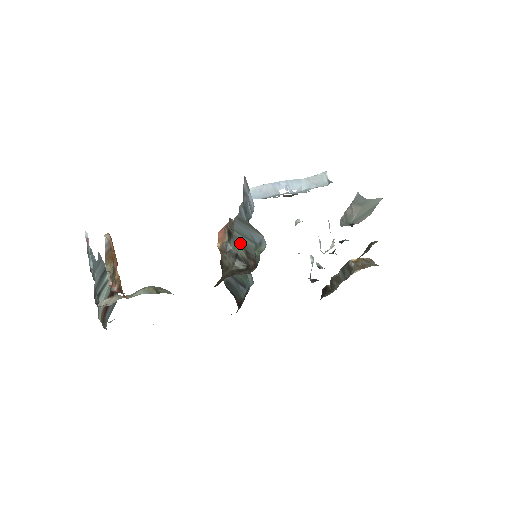
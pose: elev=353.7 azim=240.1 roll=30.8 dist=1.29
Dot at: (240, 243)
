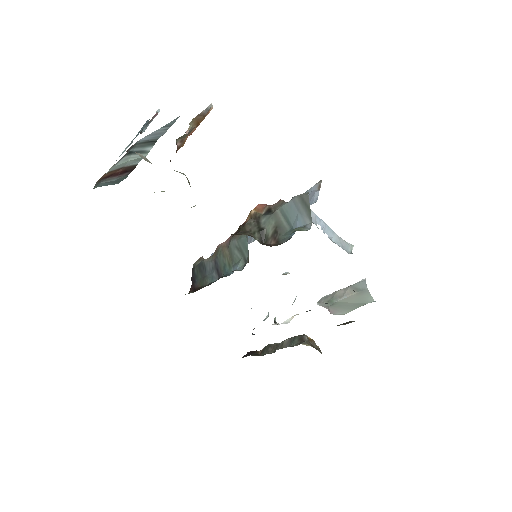
Dot at: (275, 221)
